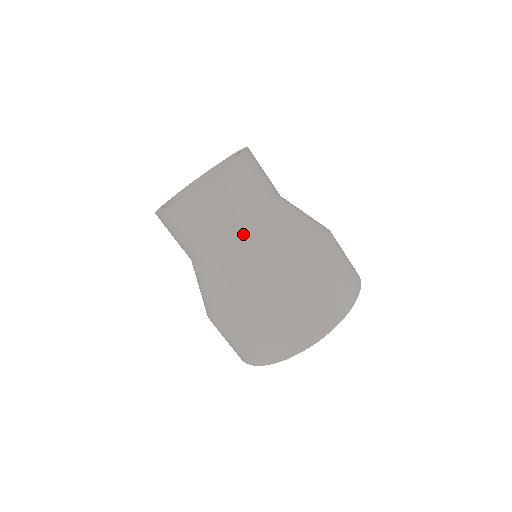
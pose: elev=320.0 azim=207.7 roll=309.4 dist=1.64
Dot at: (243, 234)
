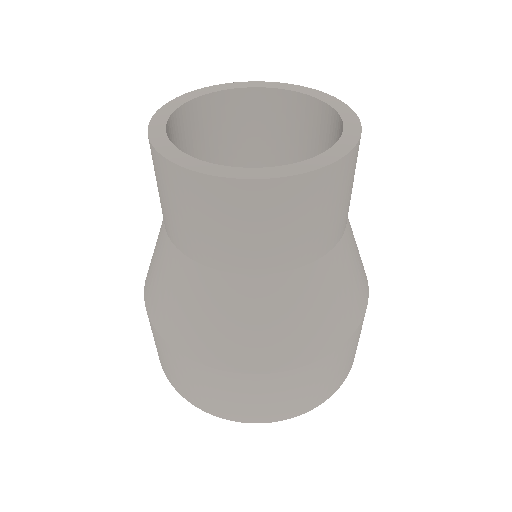
Dot at: (190, 256)
